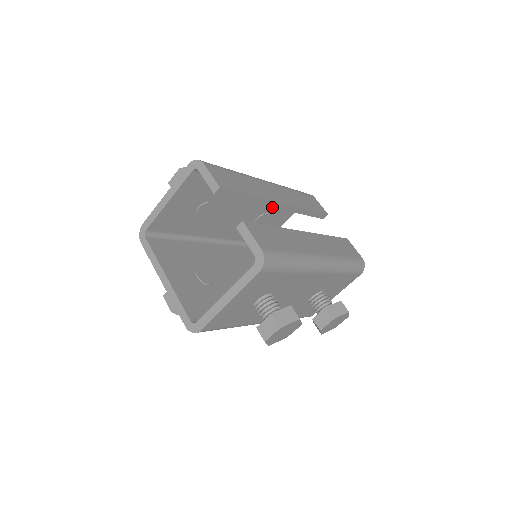
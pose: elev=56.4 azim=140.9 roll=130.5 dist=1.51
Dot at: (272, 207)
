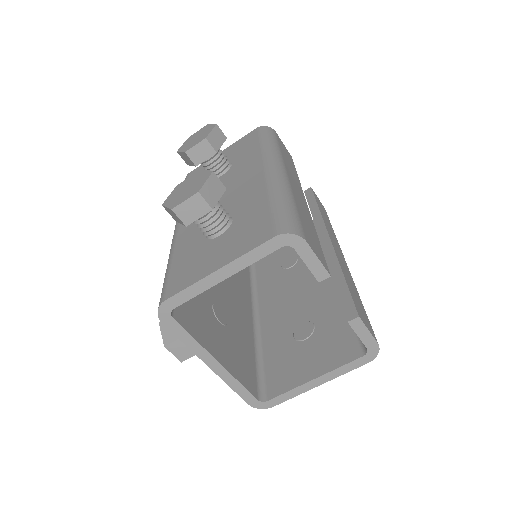
Dot at: occluded
